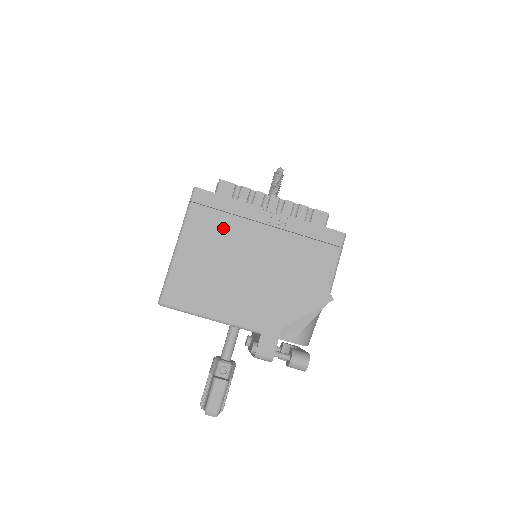
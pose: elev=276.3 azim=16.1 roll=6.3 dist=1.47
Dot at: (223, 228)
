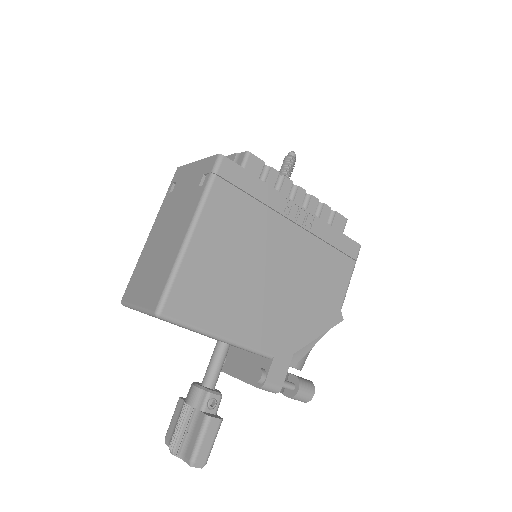
Dot at: (248, 218)
